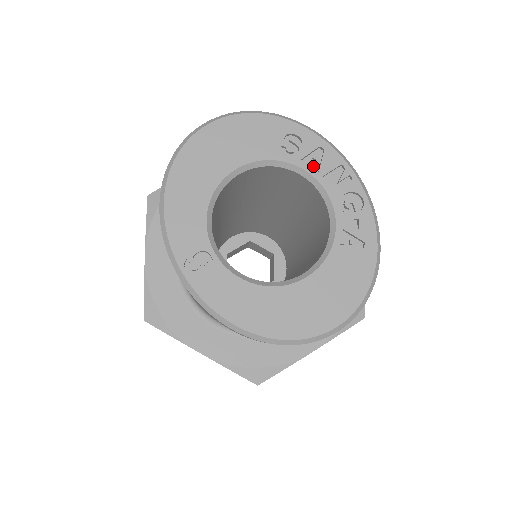
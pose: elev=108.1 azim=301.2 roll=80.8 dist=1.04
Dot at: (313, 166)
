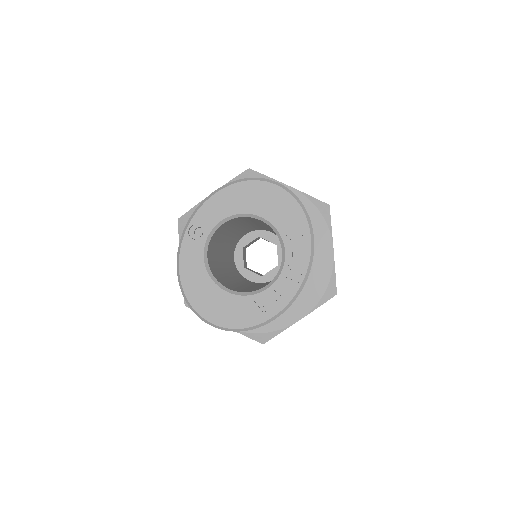
Dot at: (291, 256)
